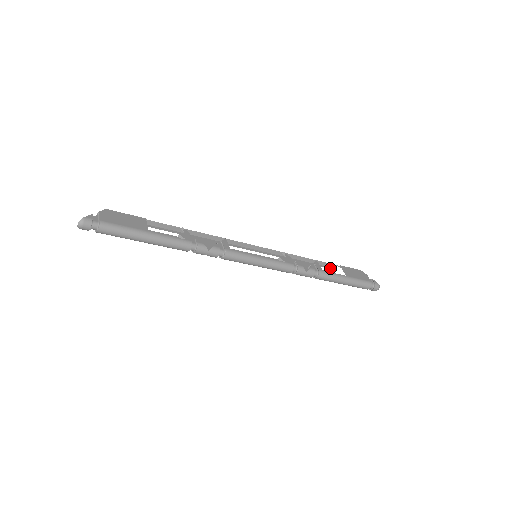
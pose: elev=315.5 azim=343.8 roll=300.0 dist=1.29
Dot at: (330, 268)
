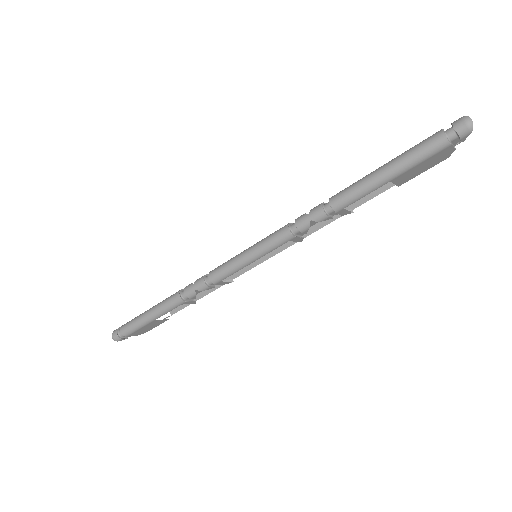
Dot at: (387, 189)
